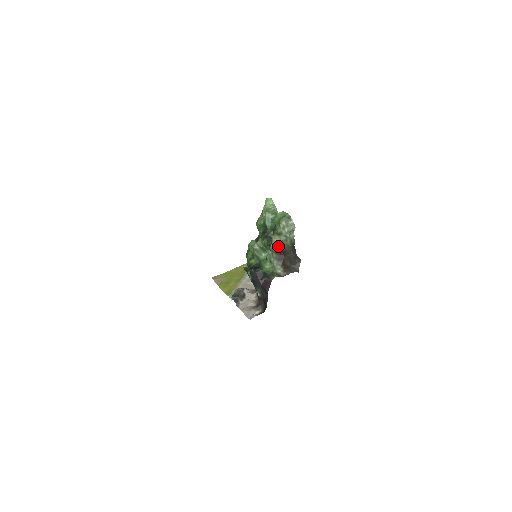
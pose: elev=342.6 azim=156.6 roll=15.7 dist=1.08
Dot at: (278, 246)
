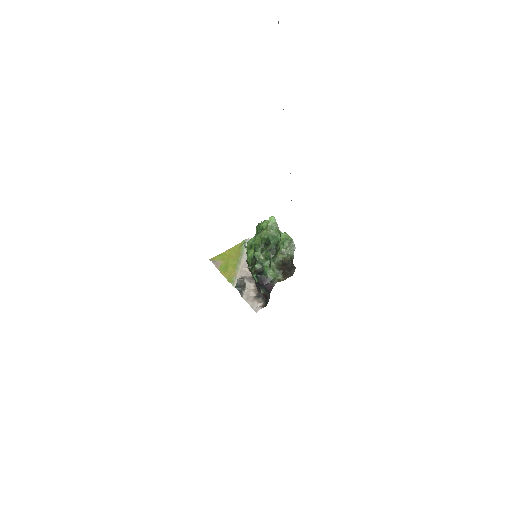
Dot at: (281, 261)
